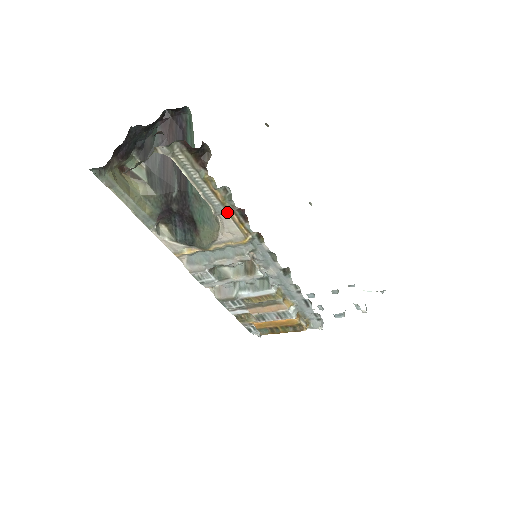
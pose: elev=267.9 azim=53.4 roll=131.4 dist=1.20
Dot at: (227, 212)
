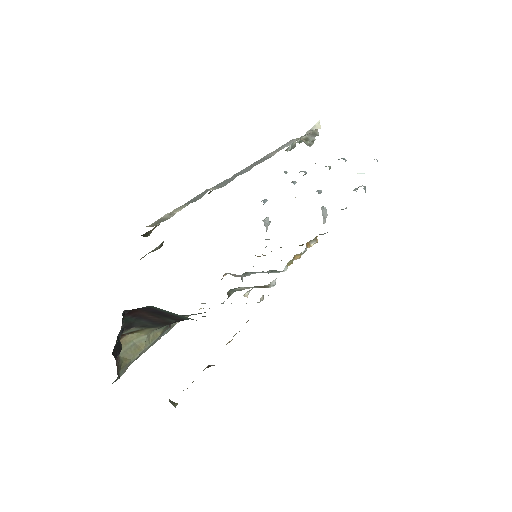
Dot at: occluded
